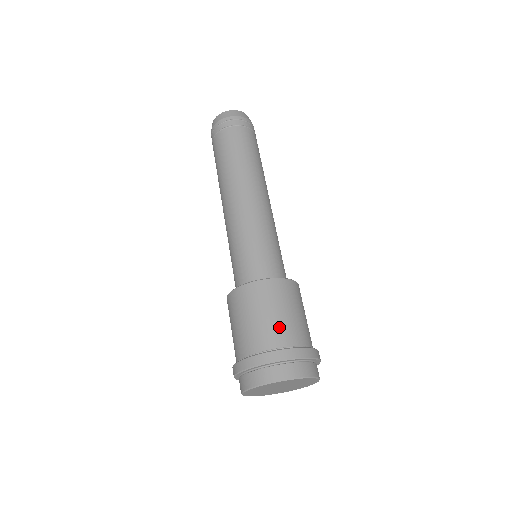
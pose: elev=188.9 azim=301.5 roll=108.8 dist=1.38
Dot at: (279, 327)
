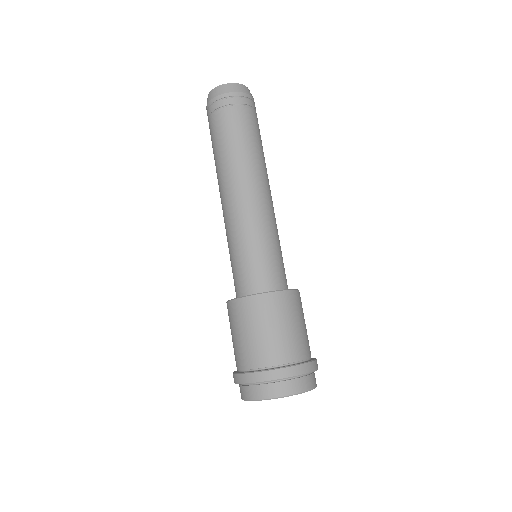
Dot at: (303, 339)
